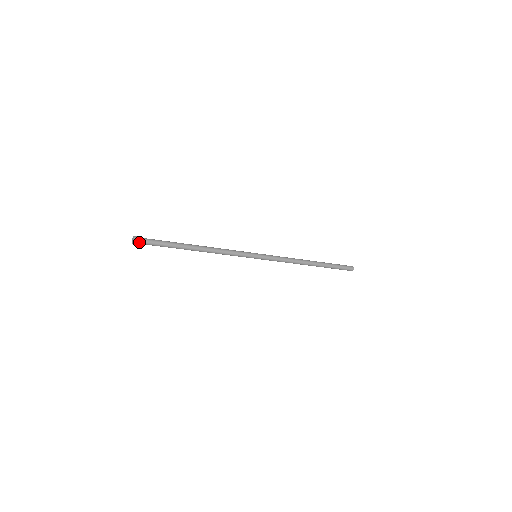
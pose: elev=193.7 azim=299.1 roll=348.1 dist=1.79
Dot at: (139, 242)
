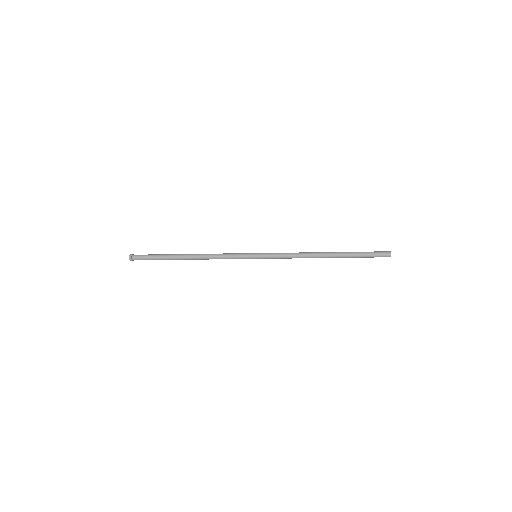
Dot at: occluded
